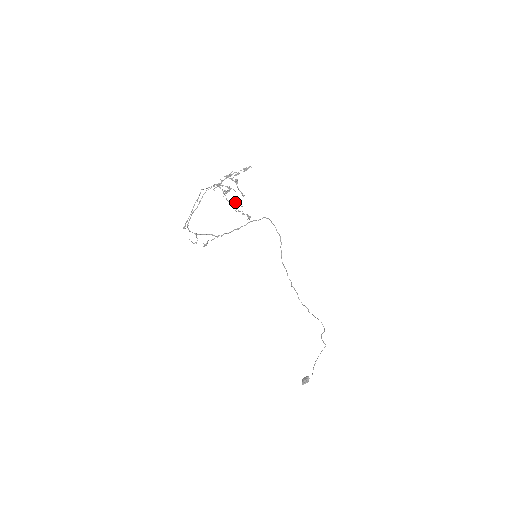
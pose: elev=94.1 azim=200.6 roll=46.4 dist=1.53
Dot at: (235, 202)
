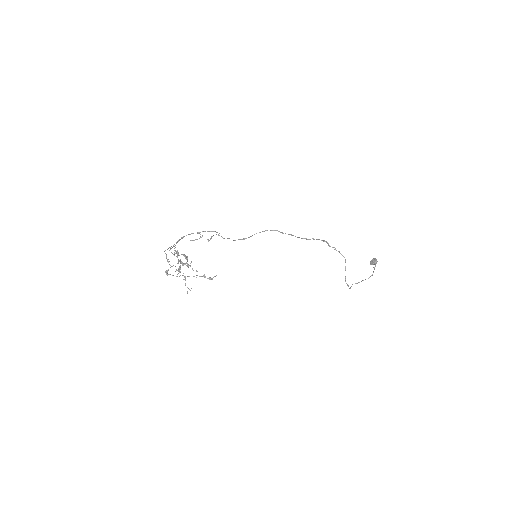
Dot at: (185, 285)
